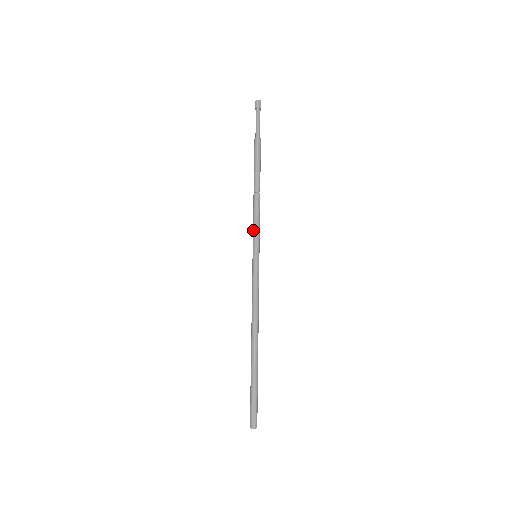
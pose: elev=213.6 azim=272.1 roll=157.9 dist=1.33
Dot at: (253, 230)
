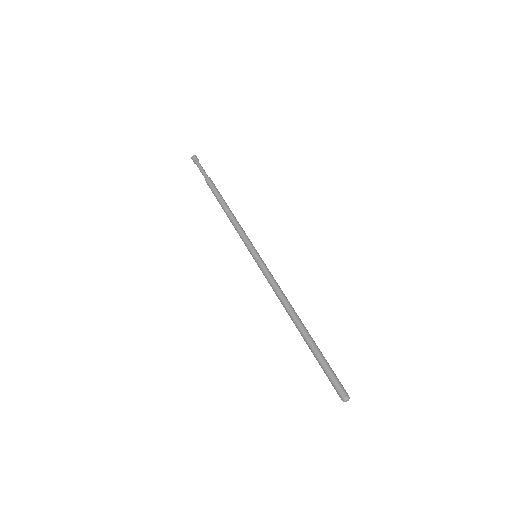
Dot at: occluded
